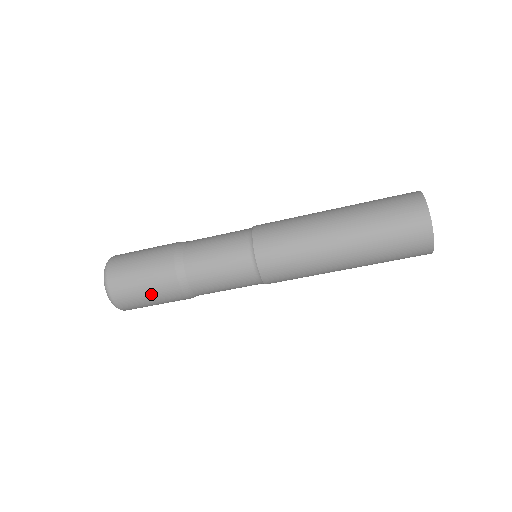
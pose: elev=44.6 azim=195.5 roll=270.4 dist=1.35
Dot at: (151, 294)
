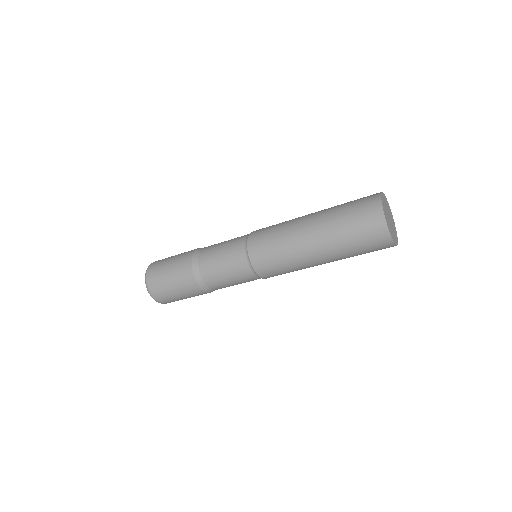
Dot at: (182, 295)
